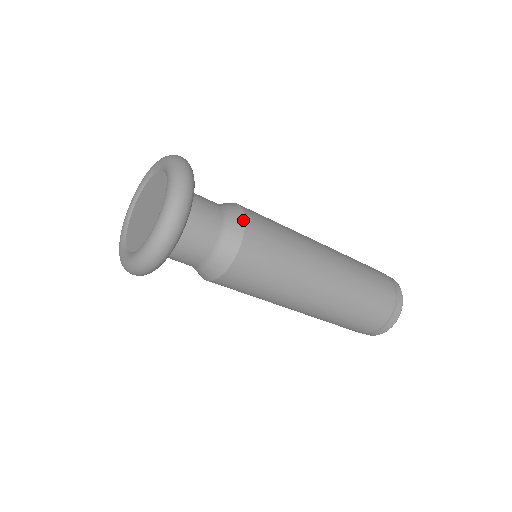
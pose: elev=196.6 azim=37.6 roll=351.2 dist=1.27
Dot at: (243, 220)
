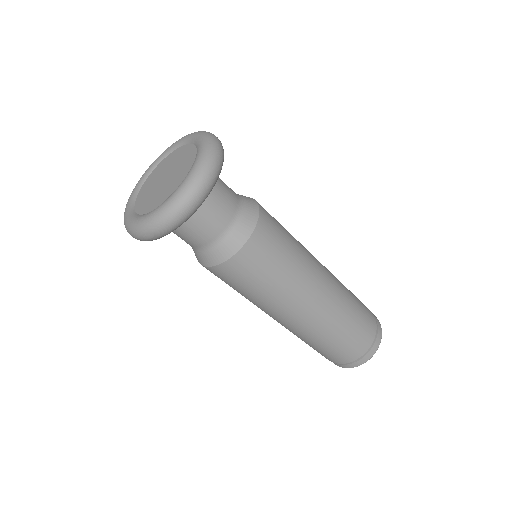
Dot at: (250, 232)
